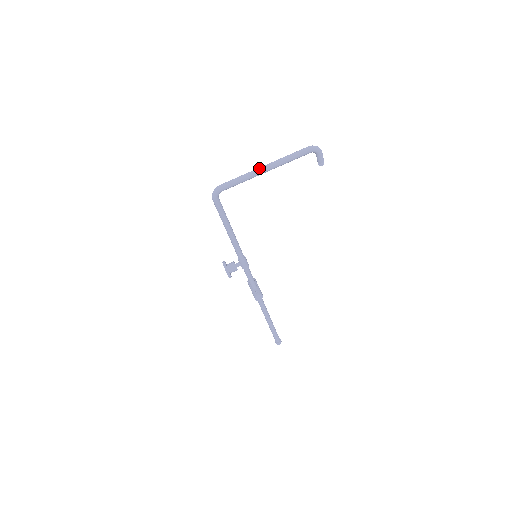
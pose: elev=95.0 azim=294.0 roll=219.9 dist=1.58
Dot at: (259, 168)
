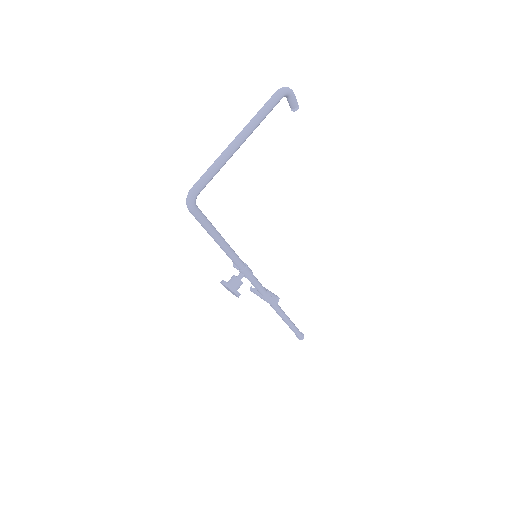
Dot at: (231, 144)
